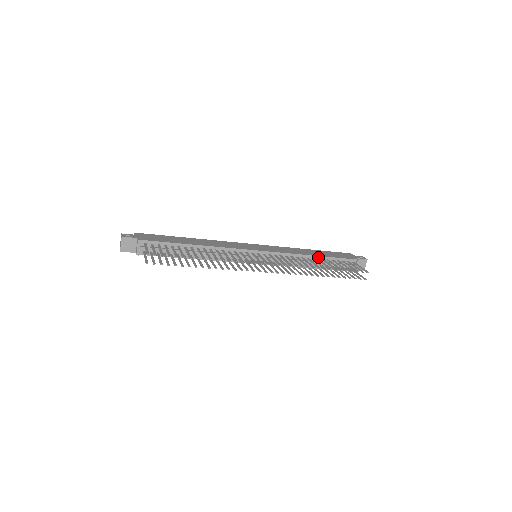
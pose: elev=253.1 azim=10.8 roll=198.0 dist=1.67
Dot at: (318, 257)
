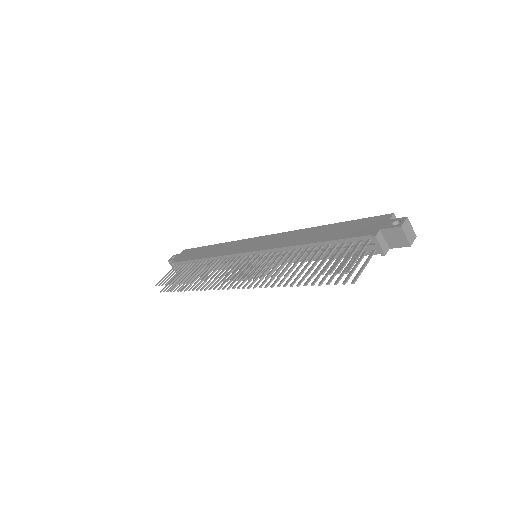
Dot at: (314, 244)
